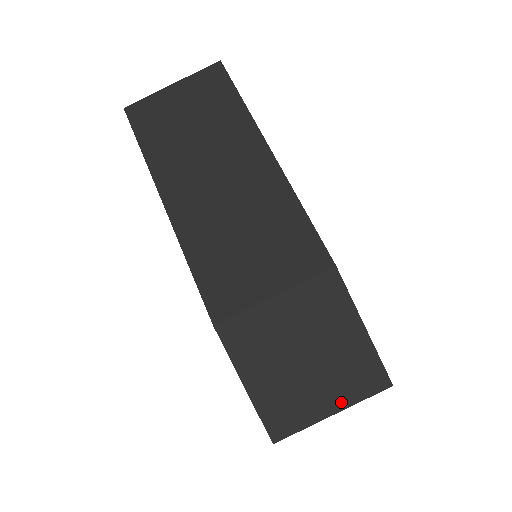
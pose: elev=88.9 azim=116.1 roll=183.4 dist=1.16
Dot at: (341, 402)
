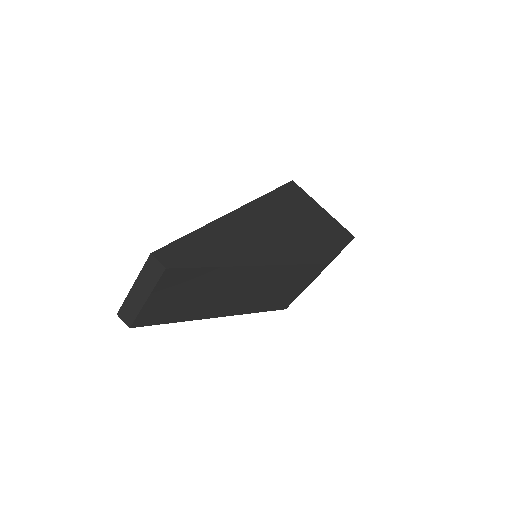
Dot at: occluded
